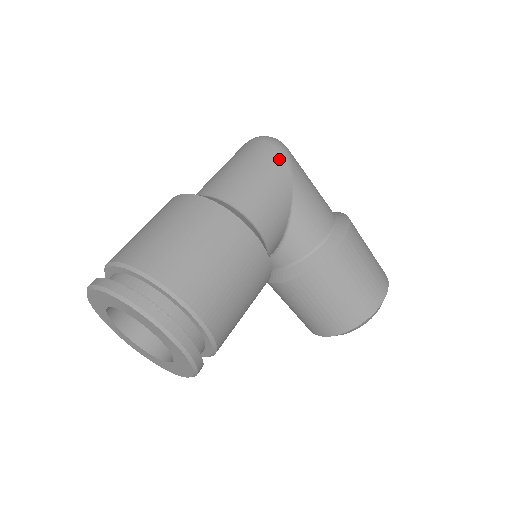
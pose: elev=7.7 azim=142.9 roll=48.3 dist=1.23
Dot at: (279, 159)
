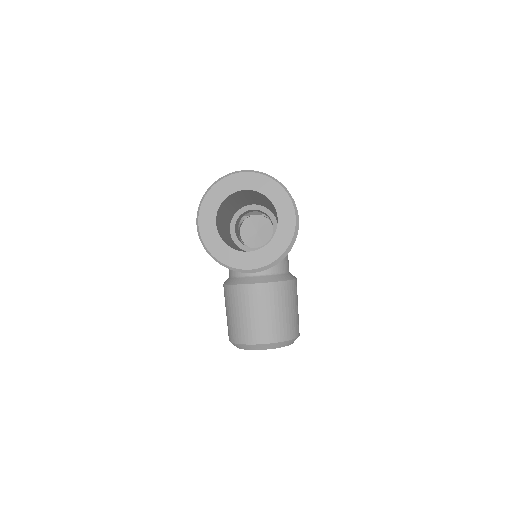
Dot at: occluded
